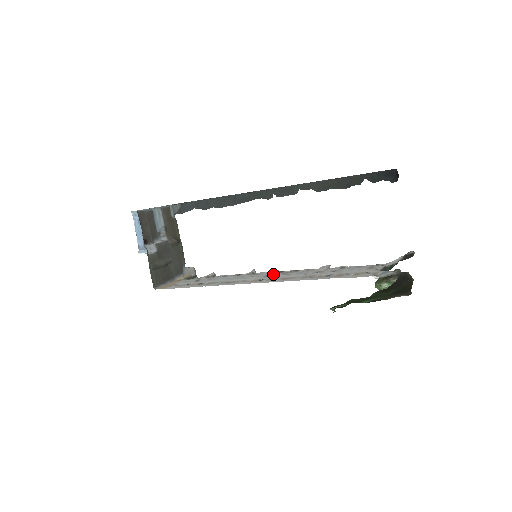
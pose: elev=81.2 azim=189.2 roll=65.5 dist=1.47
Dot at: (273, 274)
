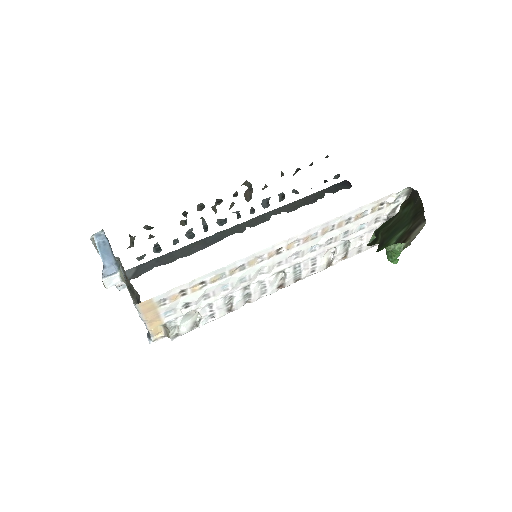
Dot at: (283, 263)
